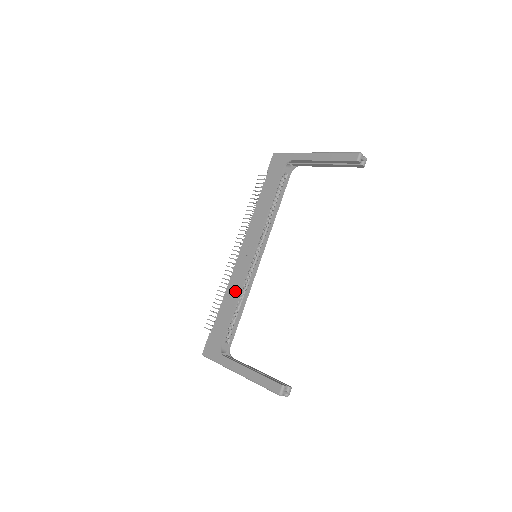
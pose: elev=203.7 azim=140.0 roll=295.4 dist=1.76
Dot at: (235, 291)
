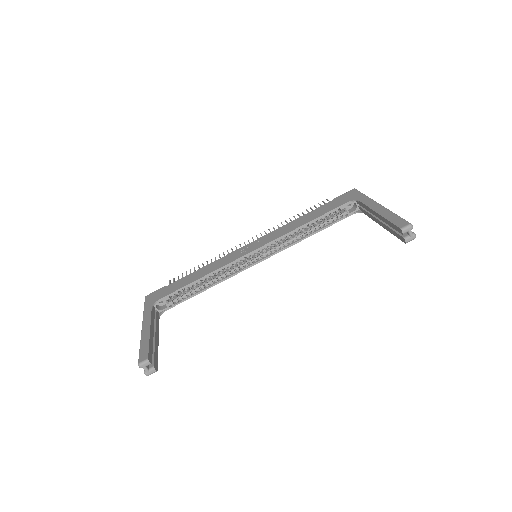
Dot at: (213, 268)
